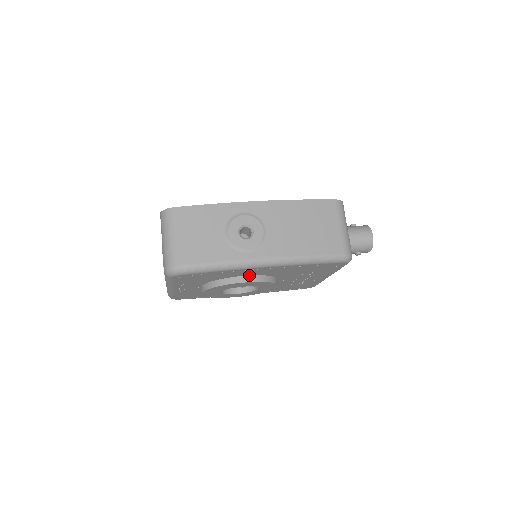
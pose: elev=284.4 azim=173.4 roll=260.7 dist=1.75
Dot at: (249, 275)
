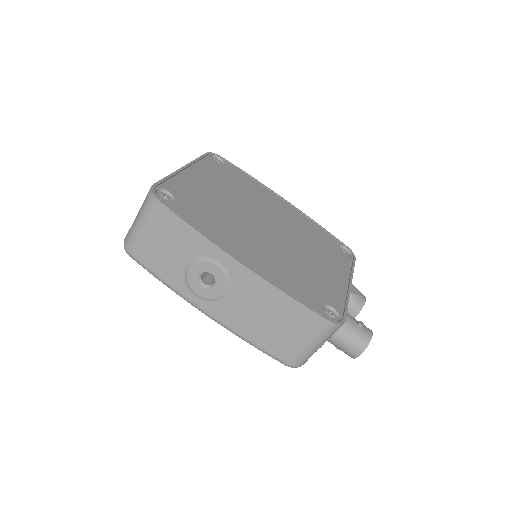
Dot at: occluded
